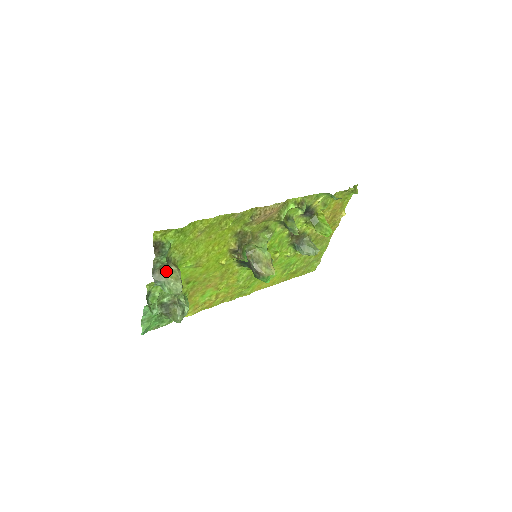
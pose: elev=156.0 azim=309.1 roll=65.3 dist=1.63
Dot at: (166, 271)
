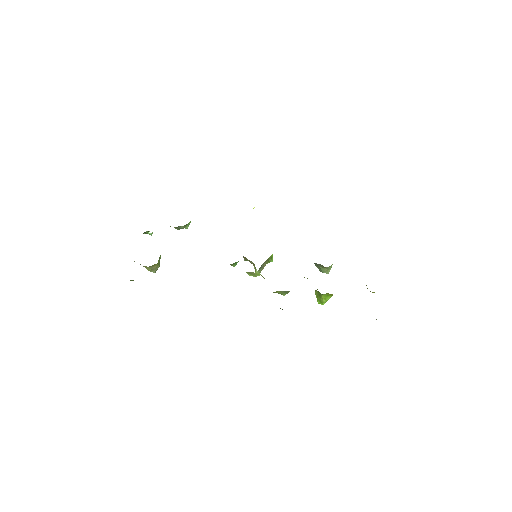
Dot at: (145, 266)
